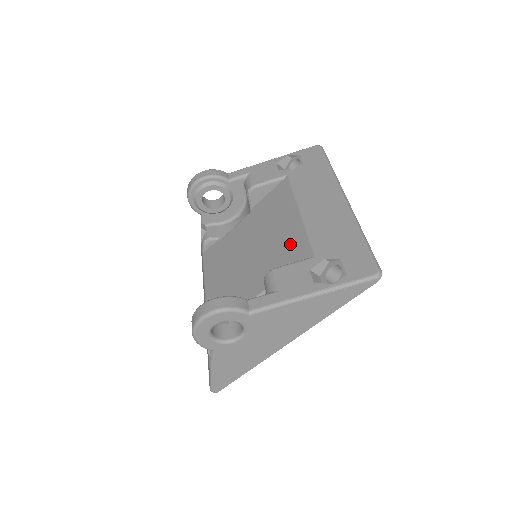
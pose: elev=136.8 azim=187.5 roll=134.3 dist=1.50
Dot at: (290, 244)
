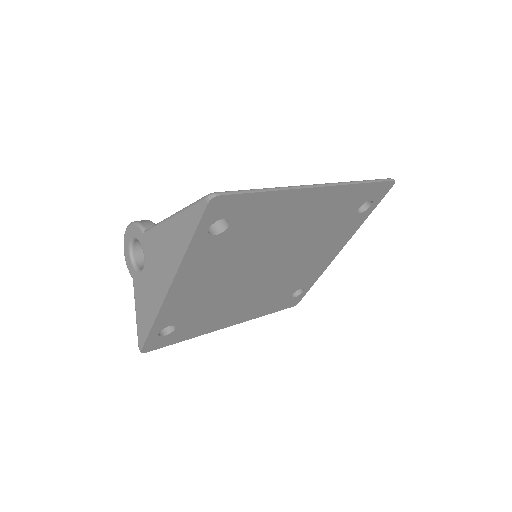
Dot at: occluded
